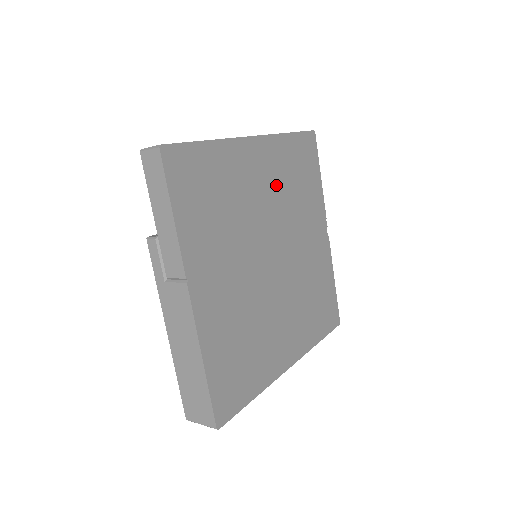
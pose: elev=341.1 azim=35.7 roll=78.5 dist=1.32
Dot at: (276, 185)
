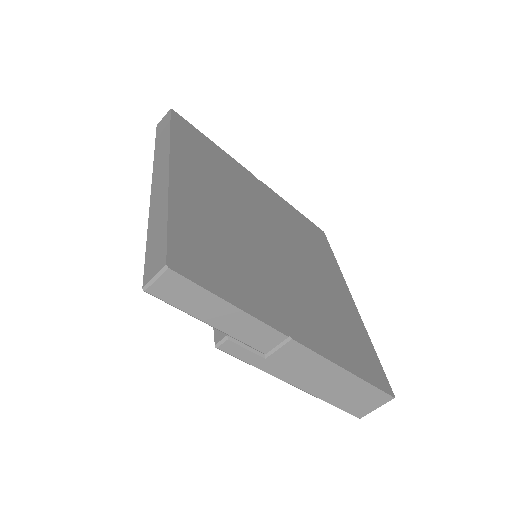
Dot at: (216, 186)
